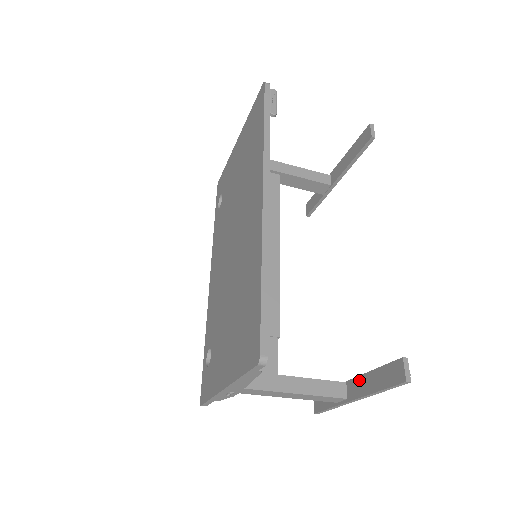
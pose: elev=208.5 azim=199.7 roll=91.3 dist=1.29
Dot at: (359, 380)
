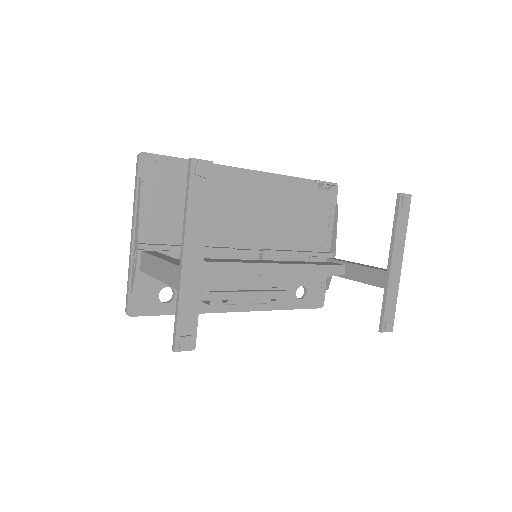
Dot at: (199, 240)
